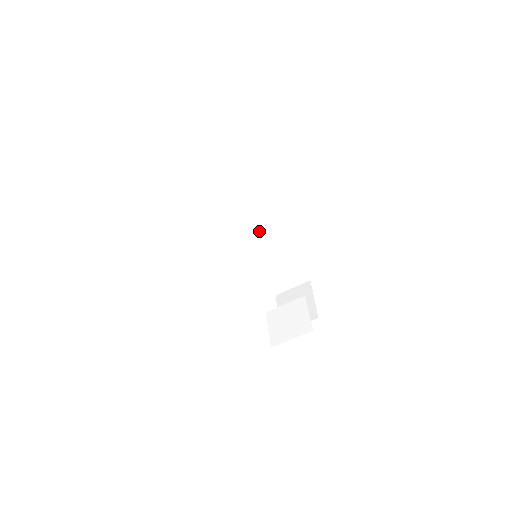
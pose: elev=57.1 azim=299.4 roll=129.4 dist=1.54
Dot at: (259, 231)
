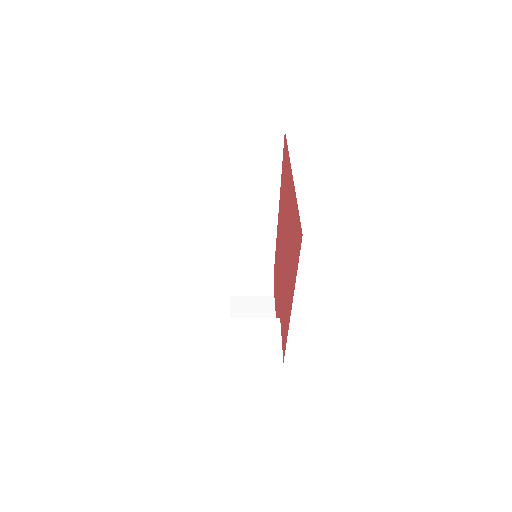
Dot at: (253, 223)
